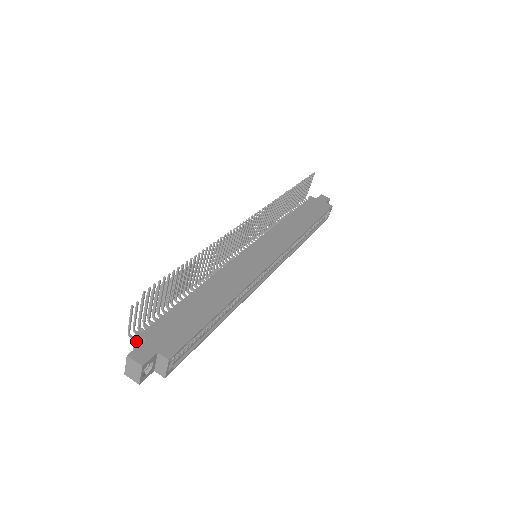
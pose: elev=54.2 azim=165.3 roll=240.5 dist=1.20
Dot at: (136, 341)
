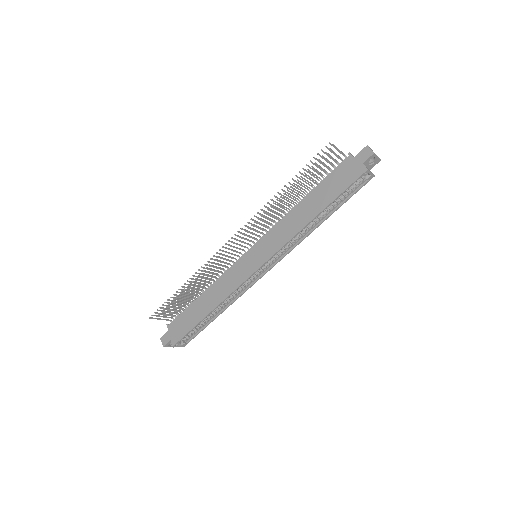
Dot at: occluded
